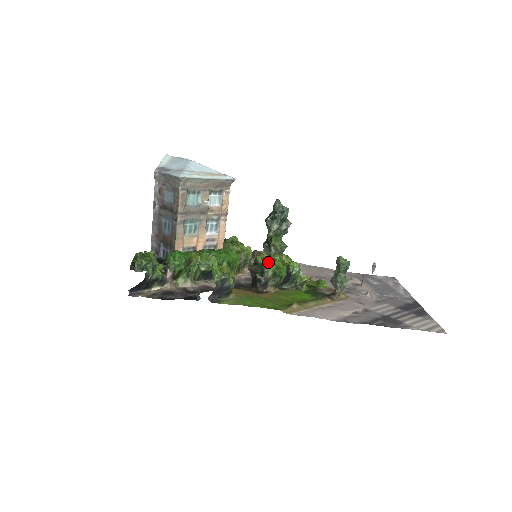
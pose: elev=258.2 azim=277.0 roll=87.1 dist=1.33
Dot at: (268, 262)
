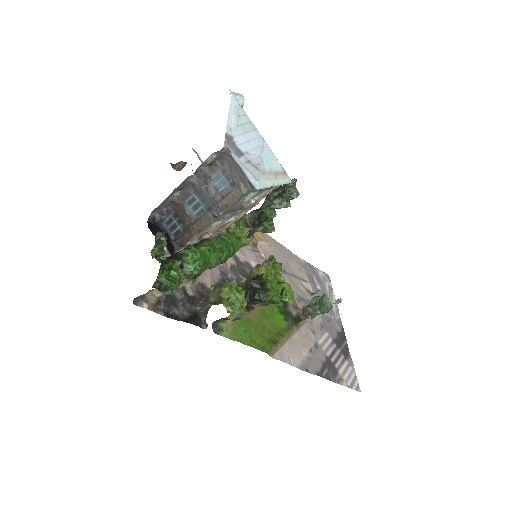
Dot at: (272, 286)
